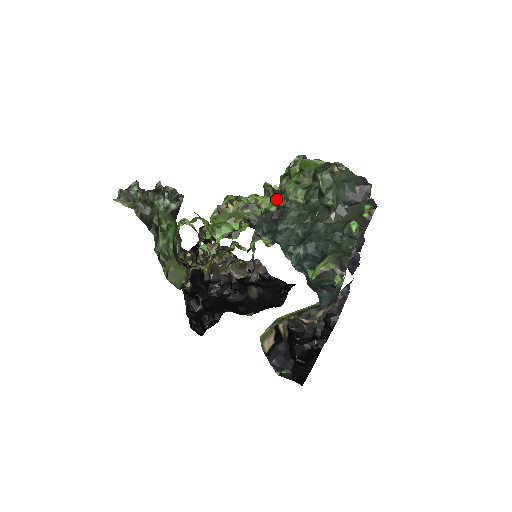
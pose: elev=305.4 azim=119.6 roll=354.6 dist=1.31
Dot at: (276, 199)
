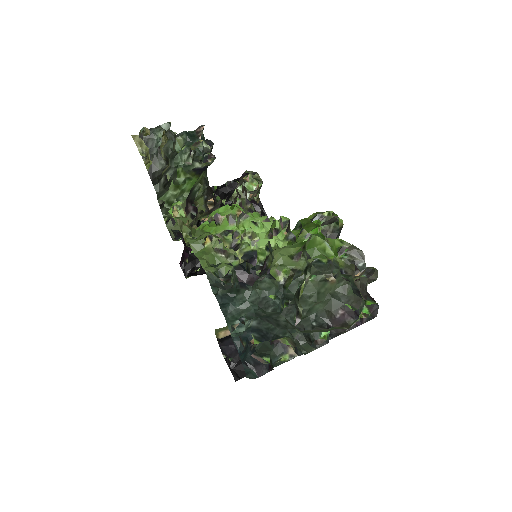
Dot at: (269, 251)
